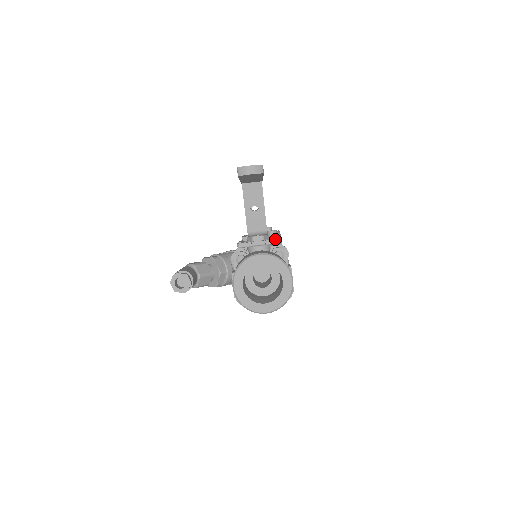
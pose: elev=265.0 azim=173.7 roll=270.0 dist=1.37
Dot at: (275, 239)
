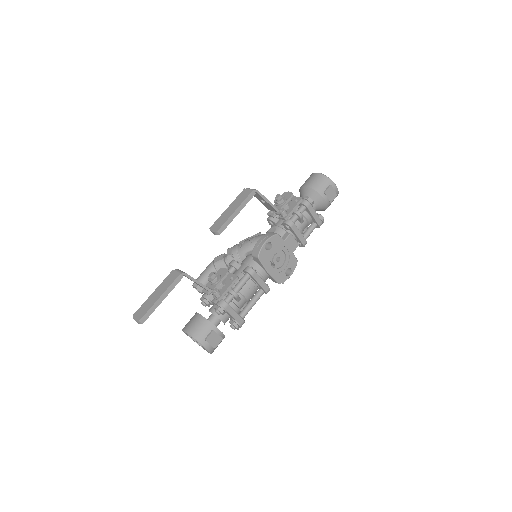
Dot at: (216, 299)
